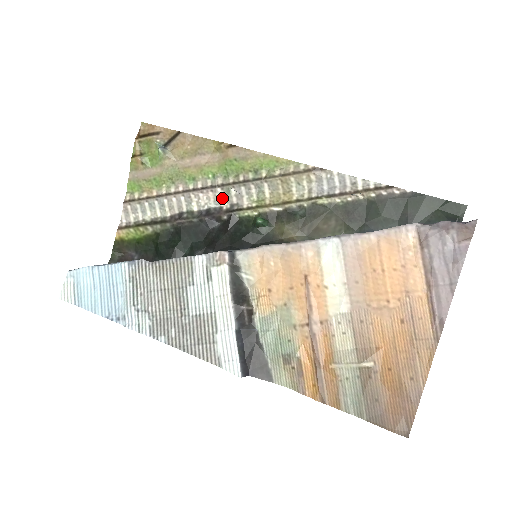
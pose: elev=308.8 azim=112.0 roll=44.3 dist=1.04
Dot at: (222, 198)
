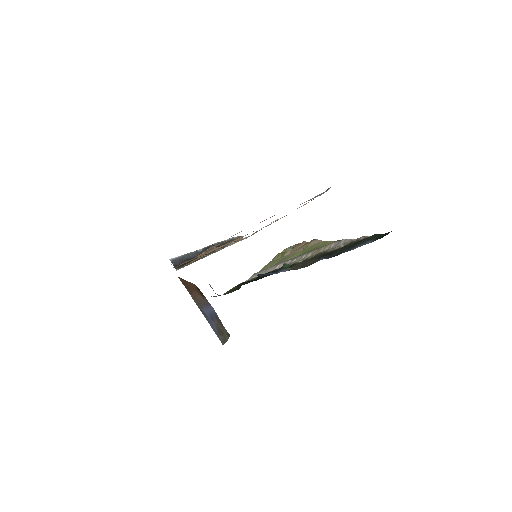
Dot at: occluded
